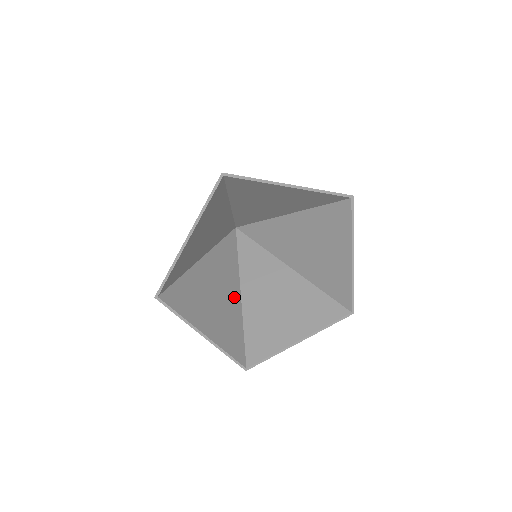
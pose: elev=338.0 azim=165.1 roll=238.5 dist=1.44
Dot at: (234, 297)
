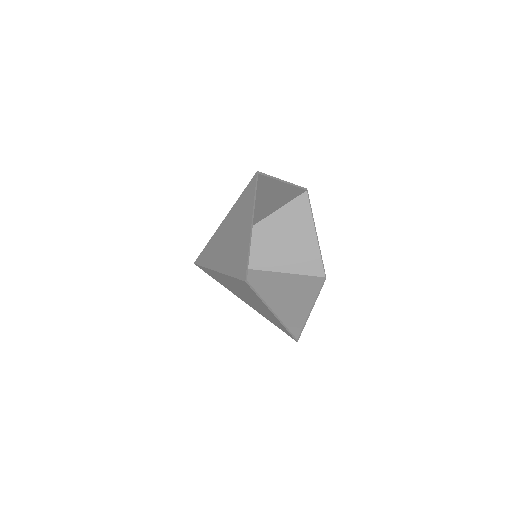
Dot at: occluded
